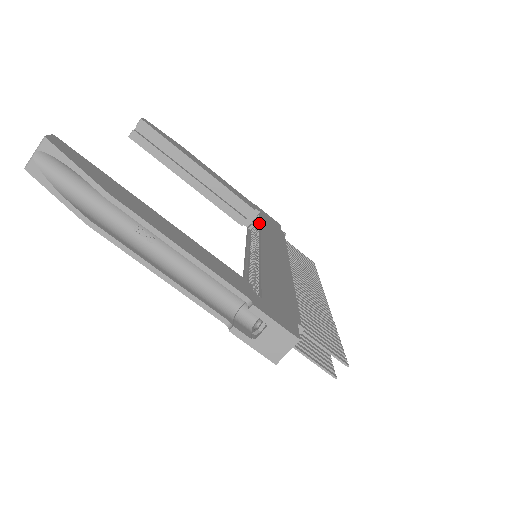
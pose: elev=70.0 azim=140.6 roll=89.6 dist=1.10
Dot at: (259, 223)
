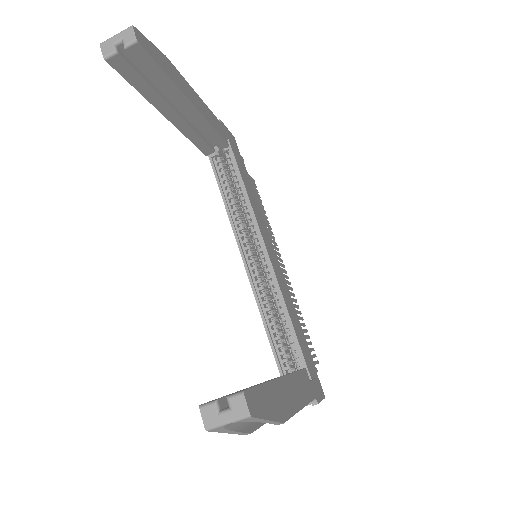
Dot at: (241, 180)
